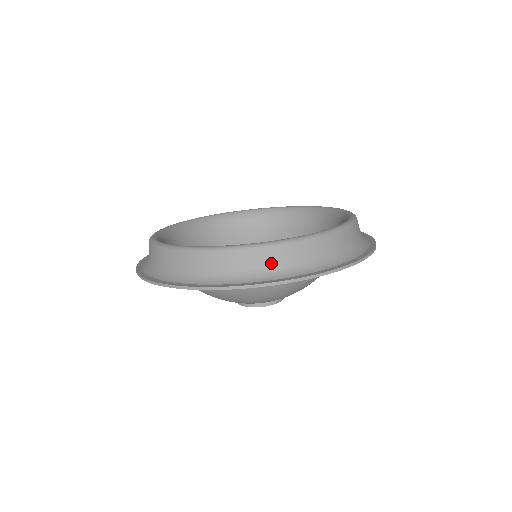
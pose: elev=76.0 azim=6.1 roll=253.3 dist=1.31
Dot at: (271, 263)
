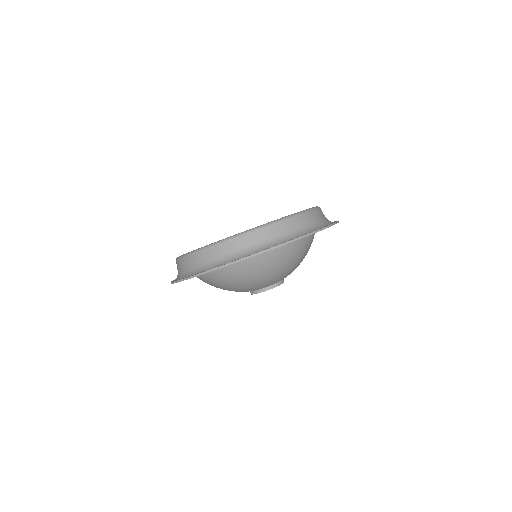
Dot at: (289, 230)
